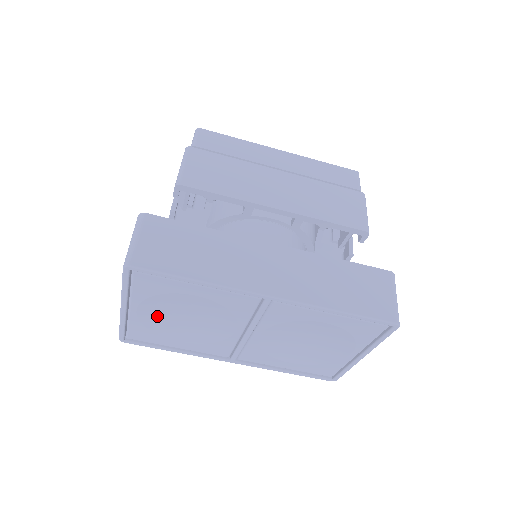
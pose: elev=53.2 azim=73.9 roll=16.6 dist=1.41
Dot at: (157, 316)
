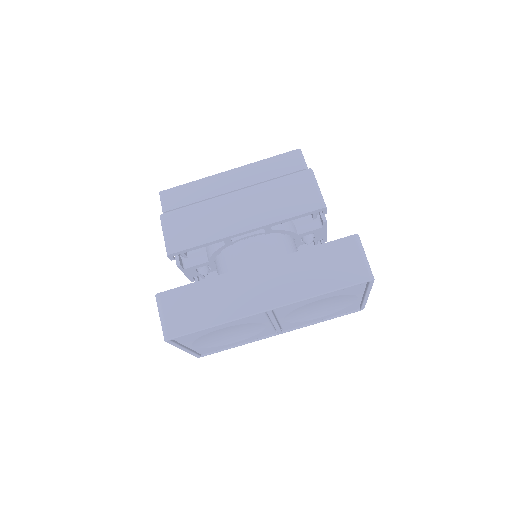
Dot at: (209, 342)
